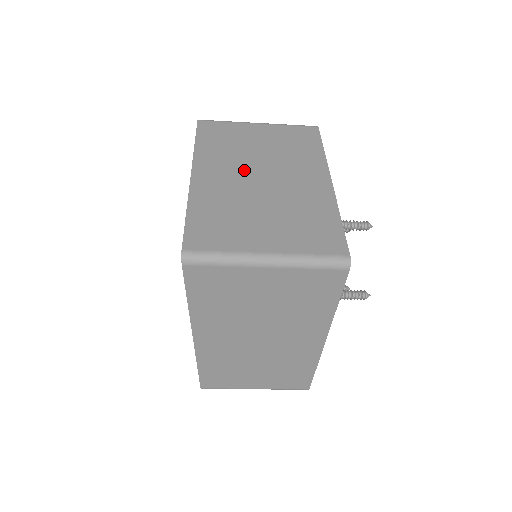
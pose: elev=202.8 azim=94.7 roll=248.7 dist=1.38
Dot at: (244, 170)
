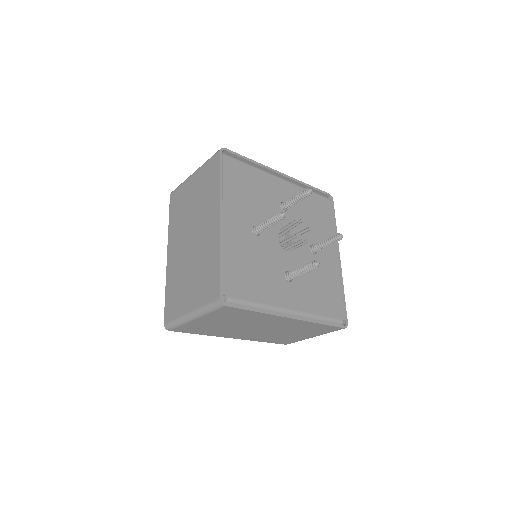
Dot at: (185, 236)
